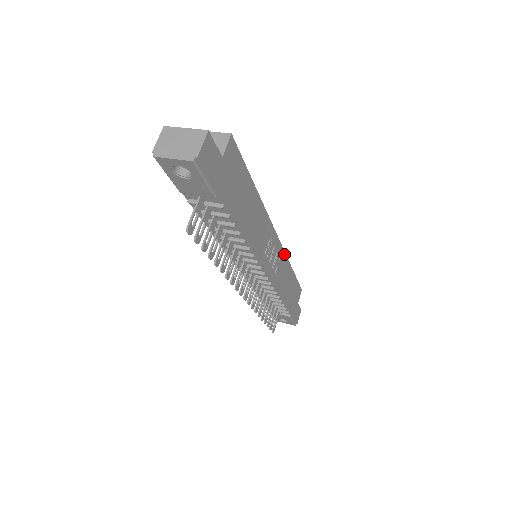
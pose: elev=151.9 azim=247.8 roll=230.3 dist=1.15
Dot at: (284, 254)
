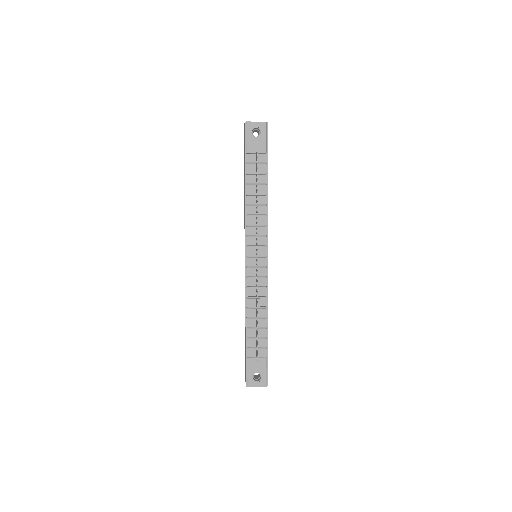
Dot at: occluded
